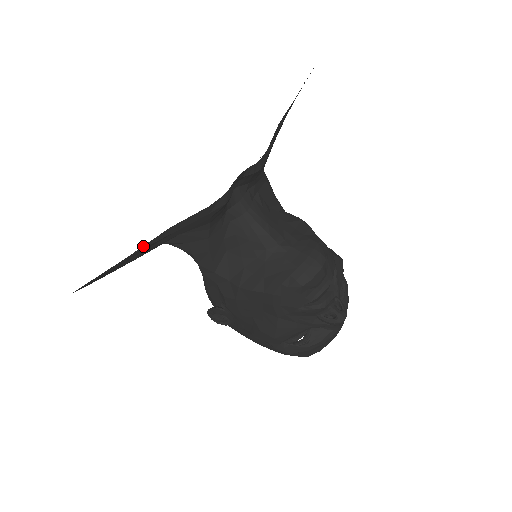
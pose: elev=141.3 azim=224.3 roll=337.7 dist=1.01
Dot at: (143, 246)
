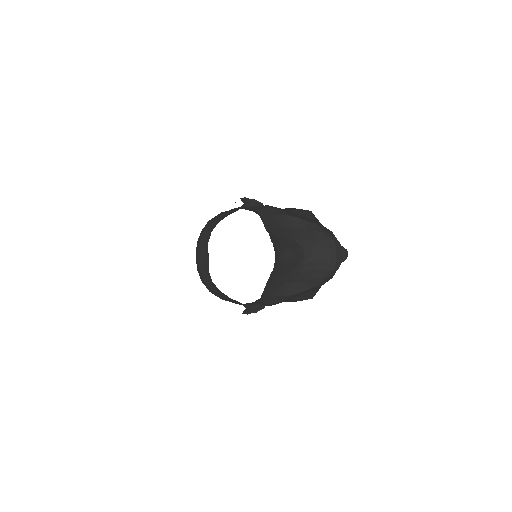
Dot at: occluded
